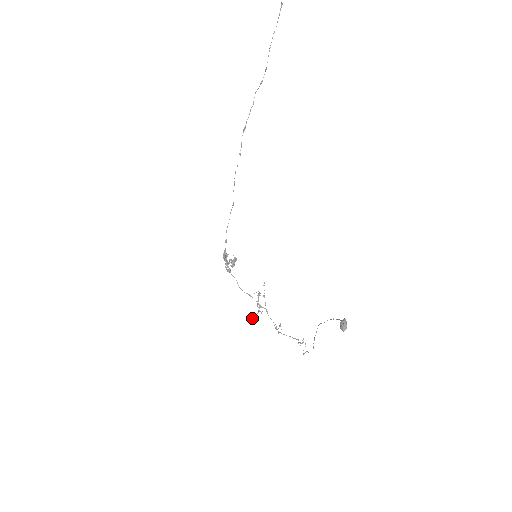
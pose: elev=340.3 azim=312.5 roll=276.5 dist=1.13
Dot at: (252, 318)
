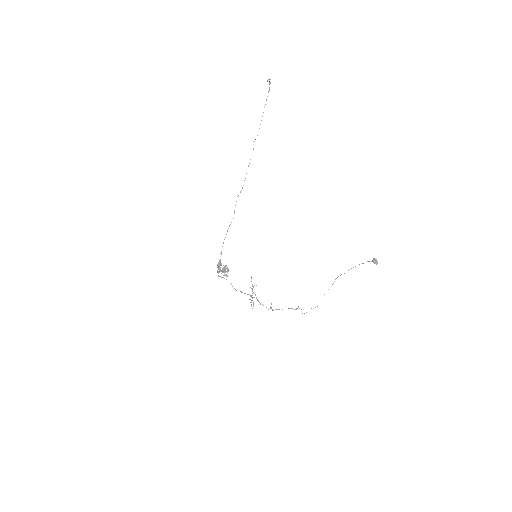
Dot at: (253, 306)
